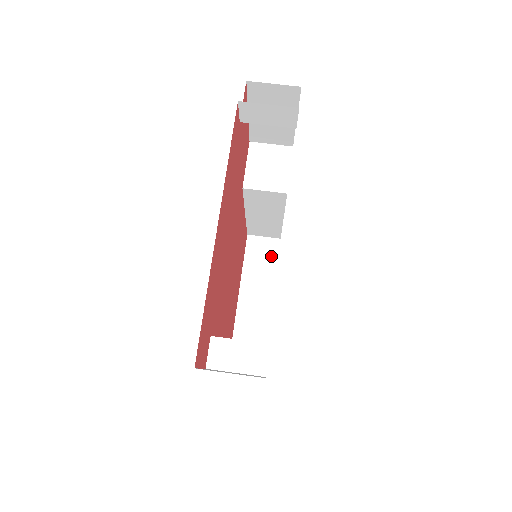
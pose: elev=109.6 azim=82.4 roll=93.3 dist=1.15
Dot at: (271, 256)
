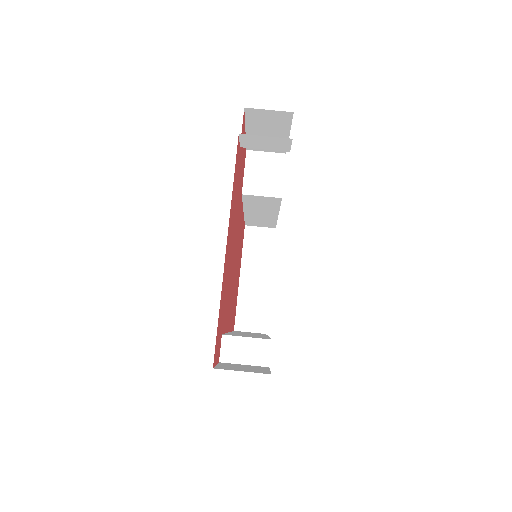
Dot at: (267, 245)
